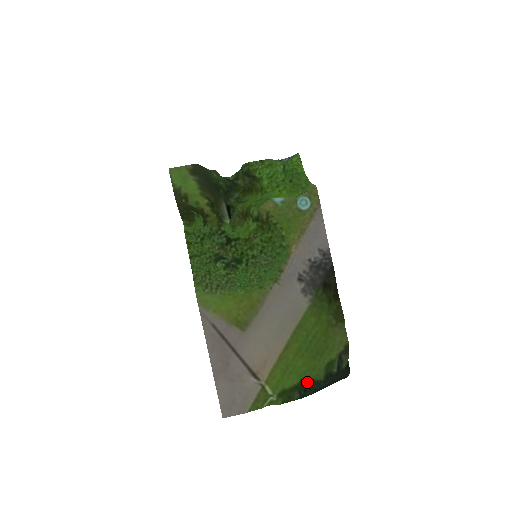
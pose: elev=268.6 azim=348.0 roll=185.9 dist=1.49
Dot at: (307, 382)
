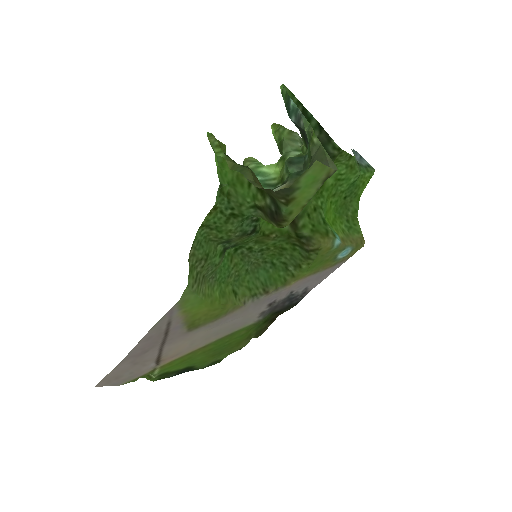
Dot at: (189, 369)
